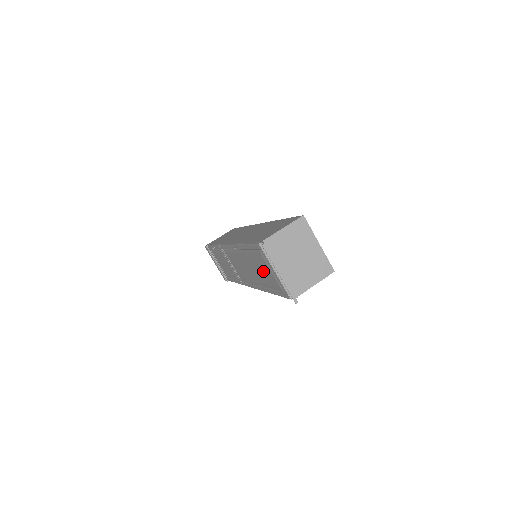
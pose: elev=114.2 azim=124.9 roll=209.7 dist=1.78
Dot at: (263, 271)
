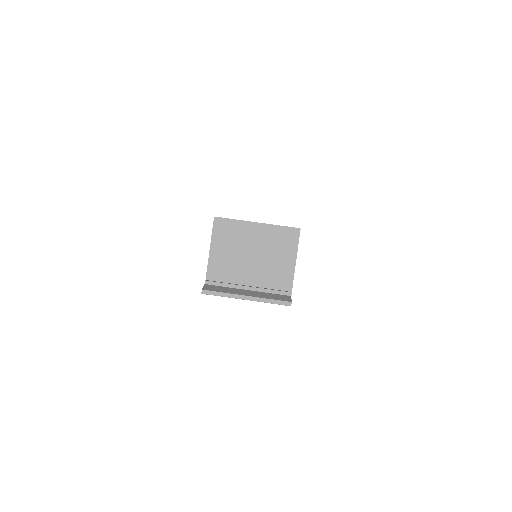
Dot at: occluded
